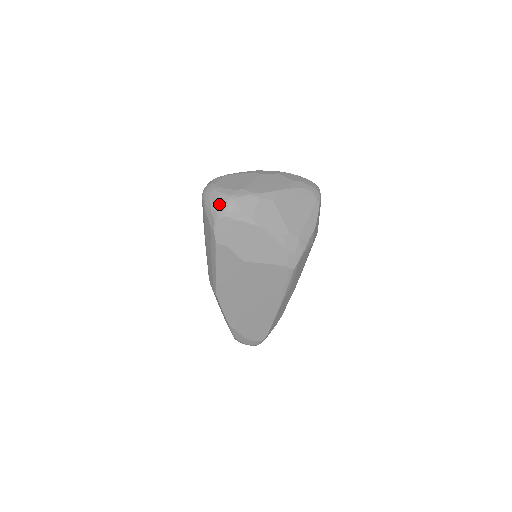
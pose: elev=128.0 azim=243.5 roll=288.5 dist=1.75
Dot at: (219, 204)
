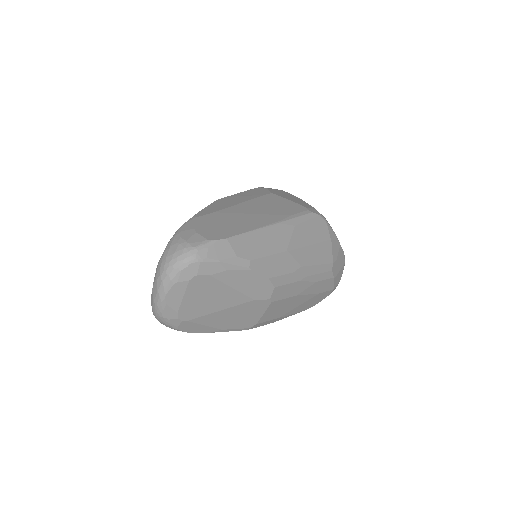
Dot at: occluded
